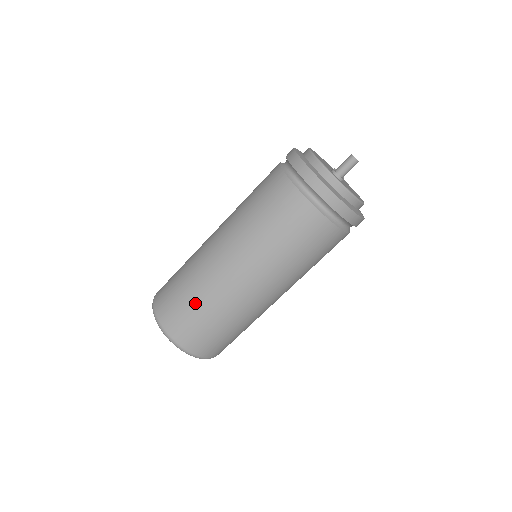
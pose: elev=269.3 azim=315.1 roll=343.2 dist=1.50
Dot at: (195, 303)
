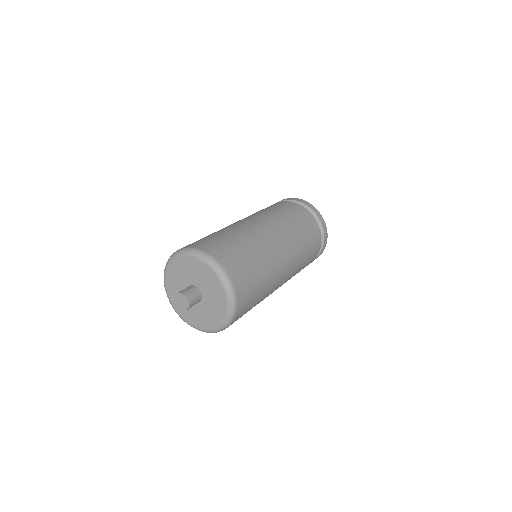
Dot at: (235, 239)
